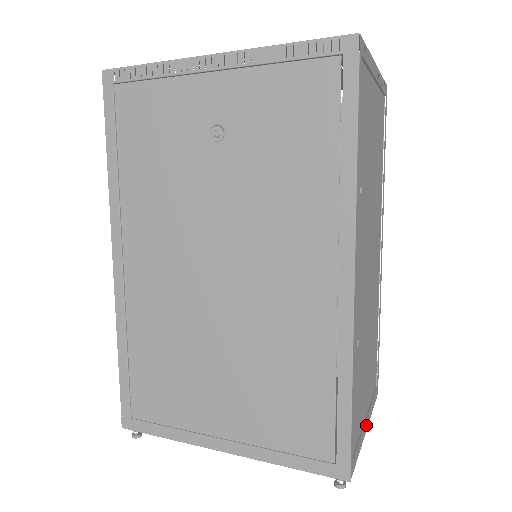
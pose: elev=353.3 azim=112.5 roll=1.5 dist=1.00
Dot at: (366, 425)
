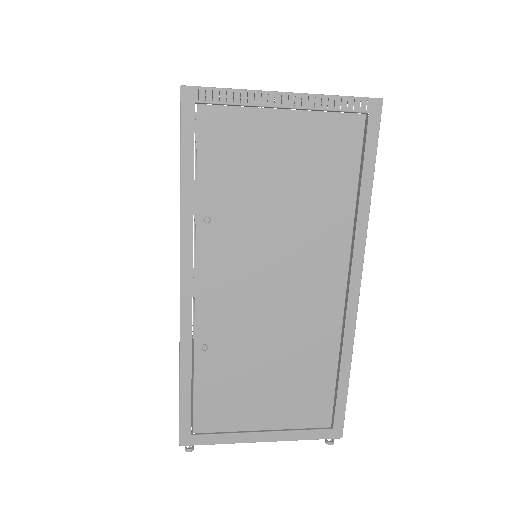
Dot at: (261, 437)
